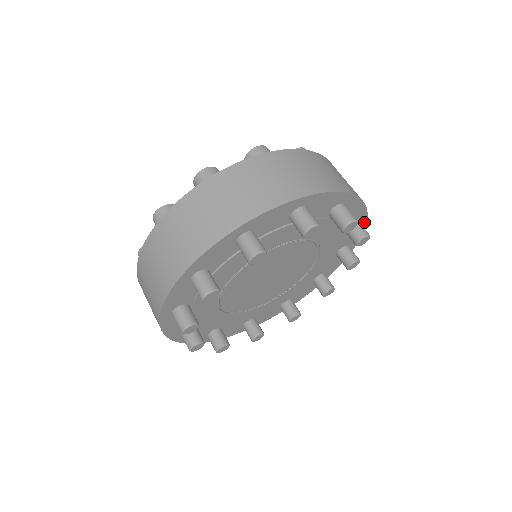
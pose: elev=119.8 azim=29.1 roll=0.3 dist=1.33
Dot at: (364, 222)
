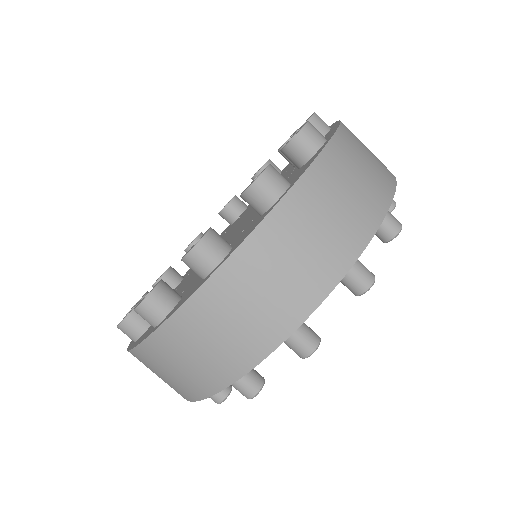
Dot at: occluded
